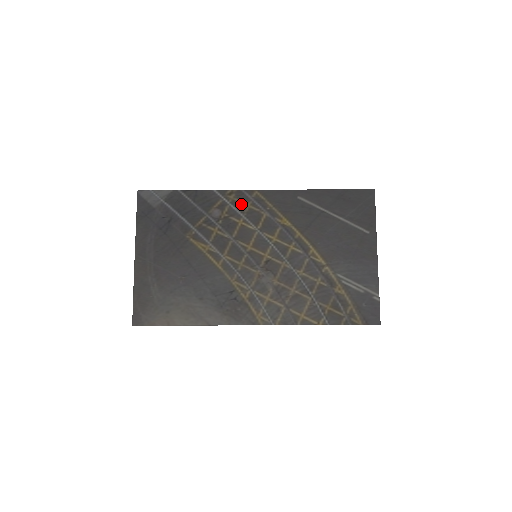
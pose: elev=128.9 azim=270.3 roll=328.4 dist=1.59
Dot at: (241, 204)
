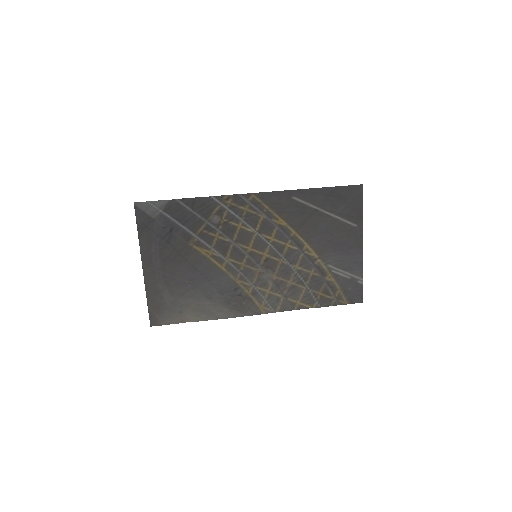
Dot at: (239, 208)
